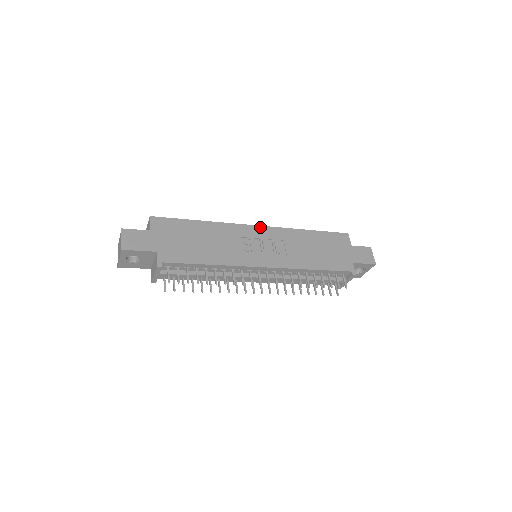
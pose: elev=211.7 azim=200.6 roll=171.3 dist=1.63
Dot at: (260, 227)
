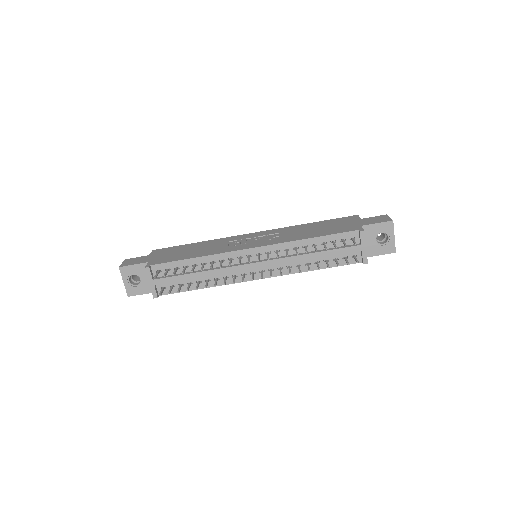
Dot at: (255, 233)
